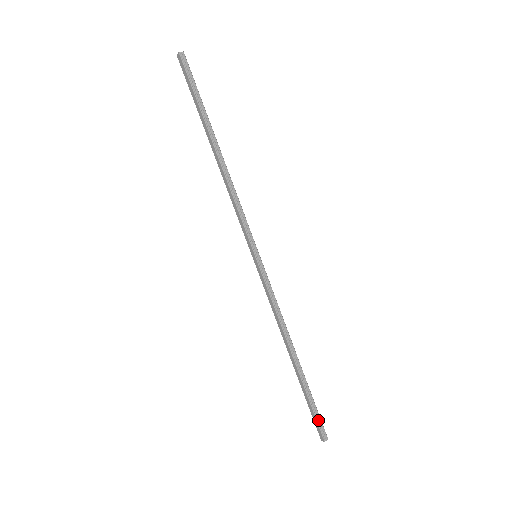
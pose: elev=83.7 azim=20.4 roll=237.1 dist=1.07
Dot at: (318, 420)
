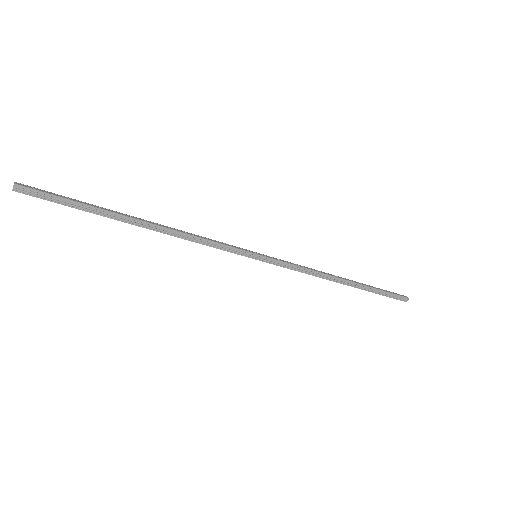
Dot at: (393, 296)
